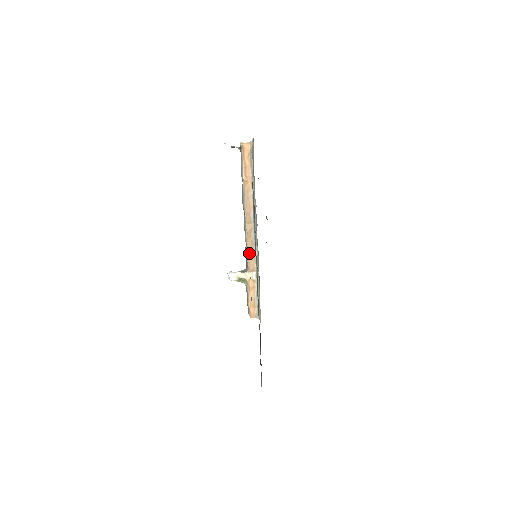
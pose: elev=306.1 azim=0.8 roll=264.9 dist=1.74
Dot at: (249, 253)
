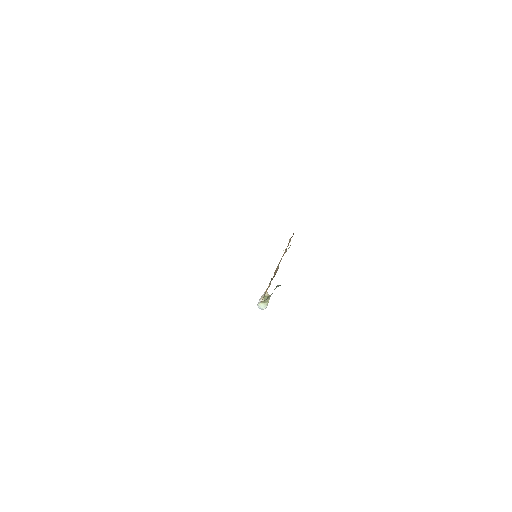
Dot at: occluded
